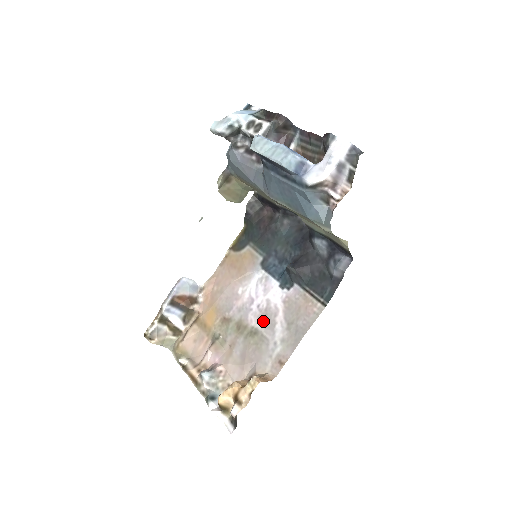
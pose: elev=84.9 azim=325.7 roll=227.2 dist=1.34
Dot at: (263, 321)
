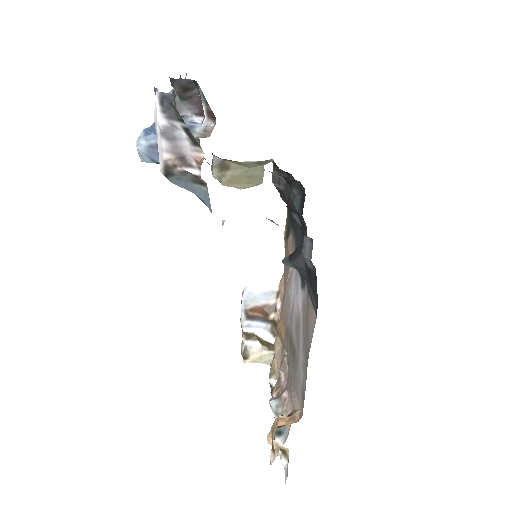
Dot at: (296, 335)
